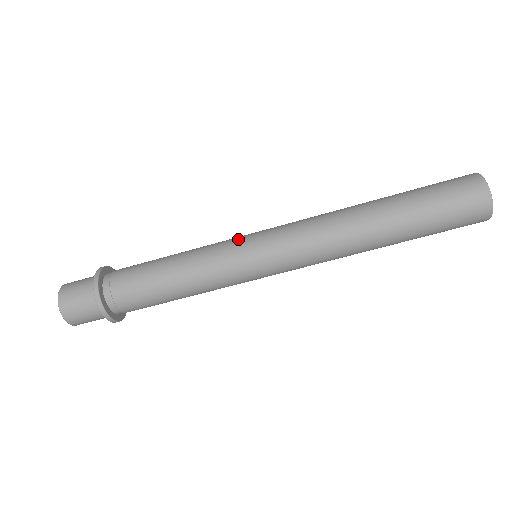
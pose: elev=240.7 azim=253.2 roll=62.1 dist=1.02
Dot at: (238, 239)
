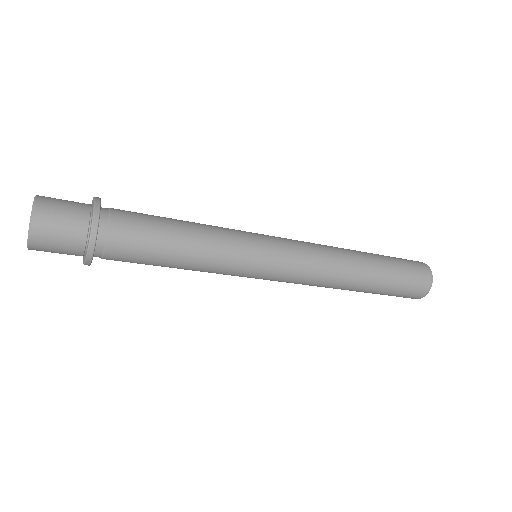
Dot at: (256, 252)
